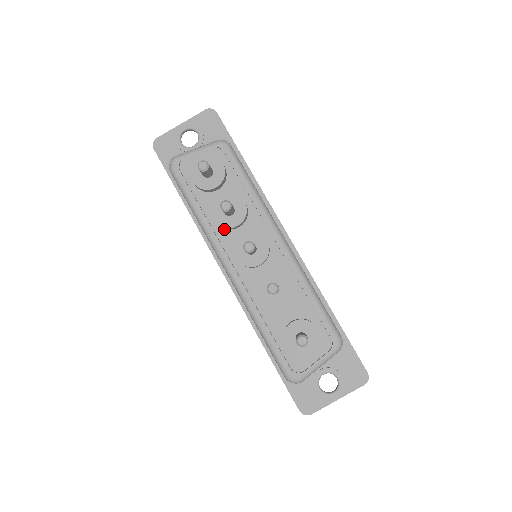
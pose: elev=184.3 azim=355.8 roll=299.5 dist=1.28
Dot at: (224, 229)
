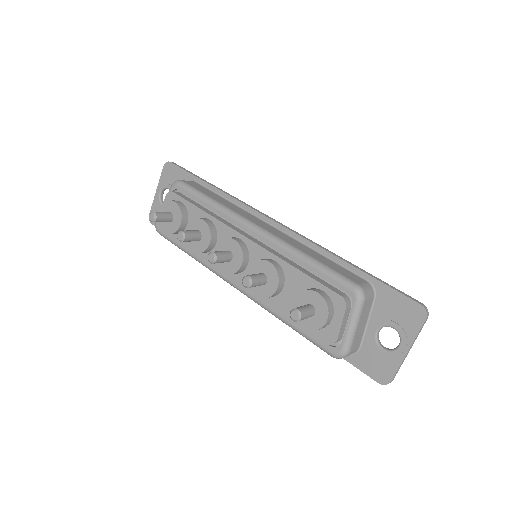
Dot at: (208, 253)
